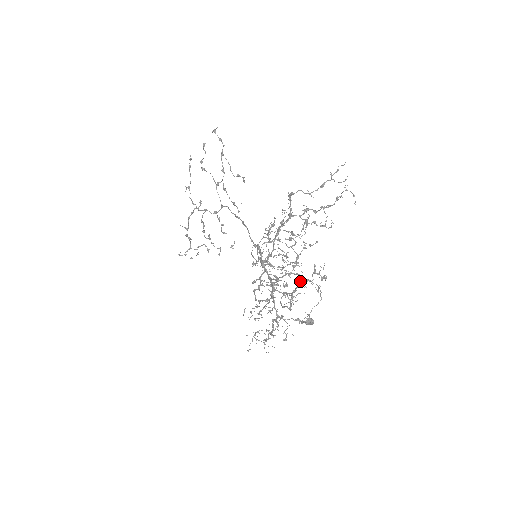
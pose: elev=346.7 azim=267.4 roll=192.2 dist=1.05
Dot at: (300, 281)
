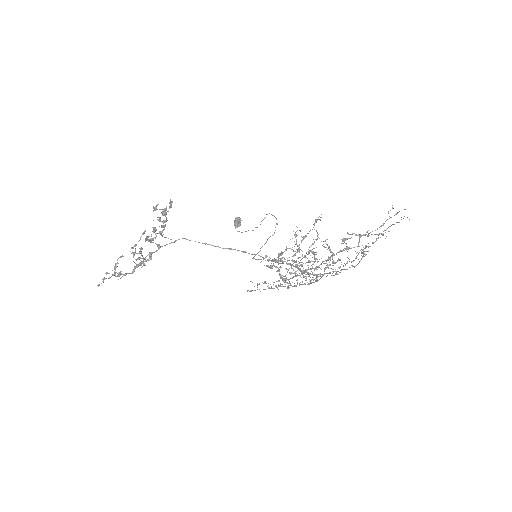
Dot at: occluded
